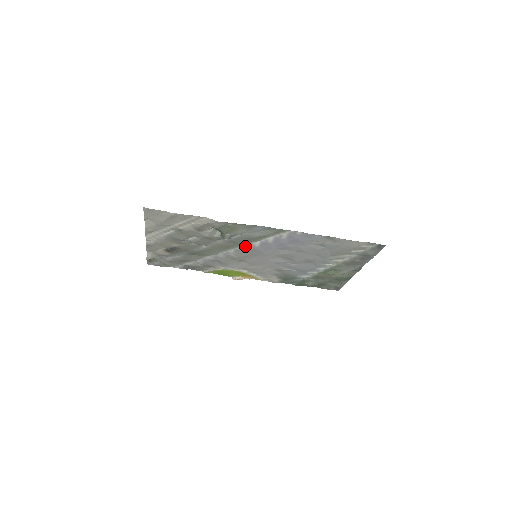
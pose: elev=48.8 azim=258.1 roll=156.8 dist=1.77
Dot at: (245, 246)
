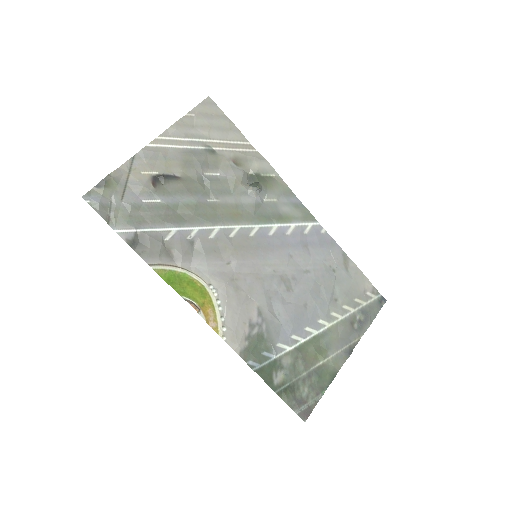
Dot at: (257, 227)
